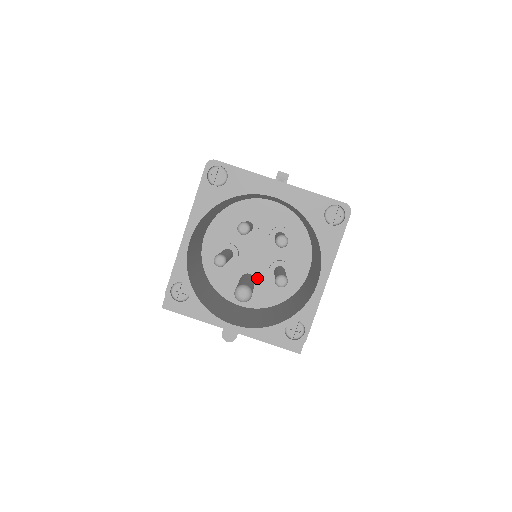
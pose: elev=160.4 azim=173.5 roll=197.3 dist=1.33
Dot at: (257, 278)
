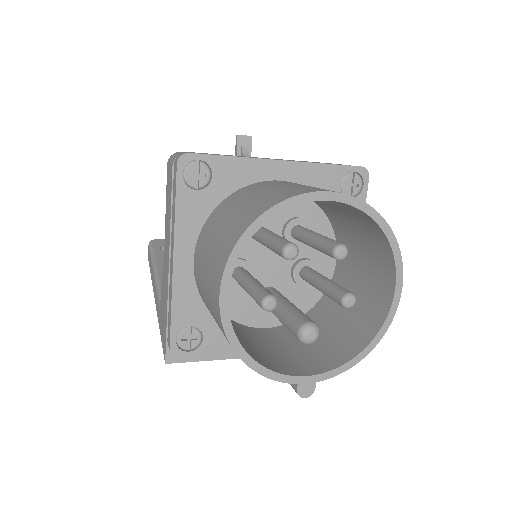
Dot at: (279, 289)
